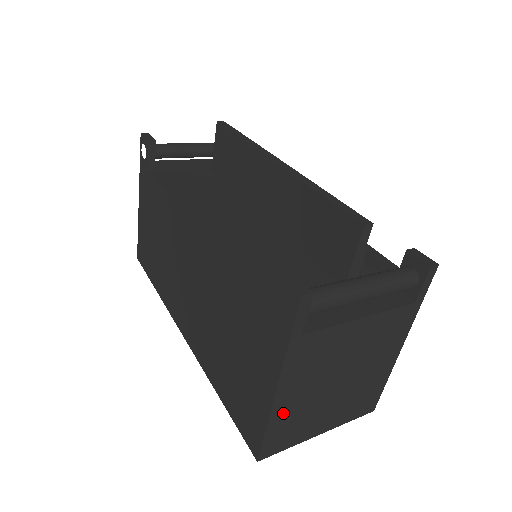
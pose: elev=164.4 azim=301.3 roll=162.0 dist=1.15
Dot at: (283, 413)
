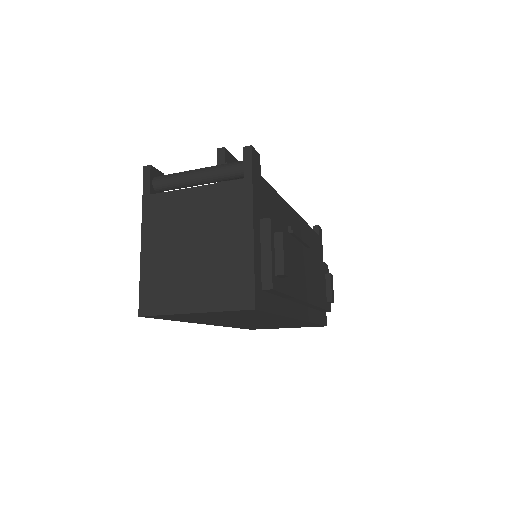
Dot at: (151, 266)
